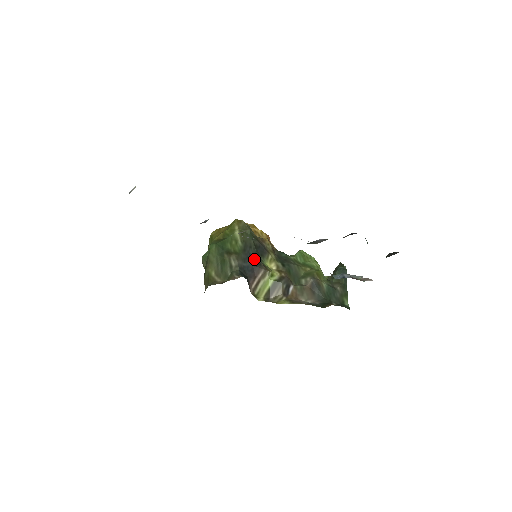
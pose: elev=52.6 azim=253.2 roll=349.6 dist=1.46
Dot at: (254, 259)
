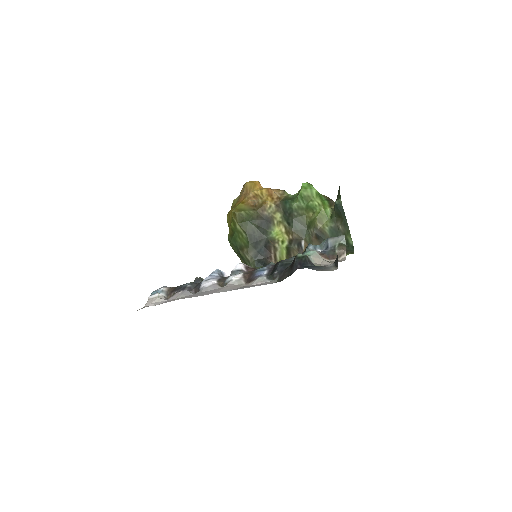
Dot at: (262, 240)
